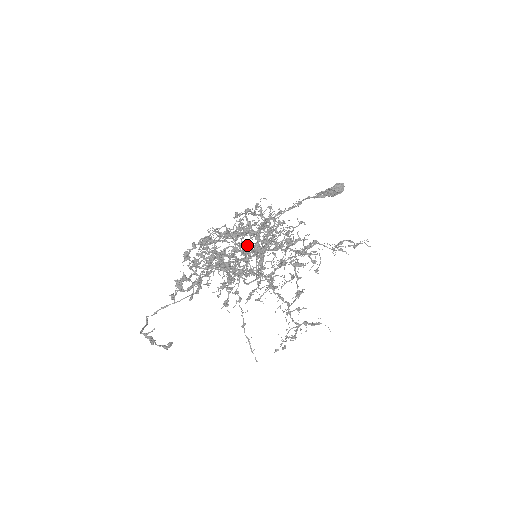
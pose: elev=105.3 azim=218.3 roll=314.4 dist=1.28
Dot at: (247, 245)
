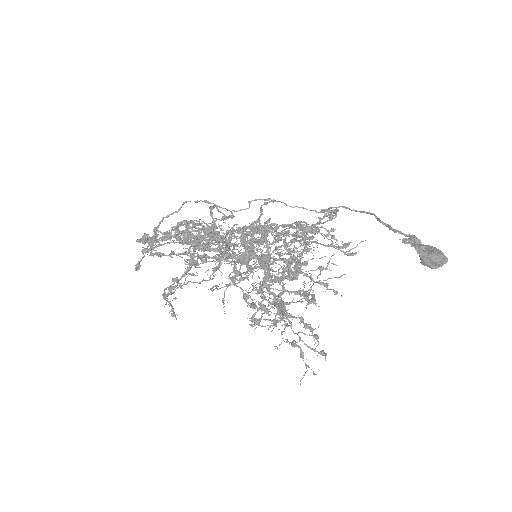
Dot at: (243, 246)
